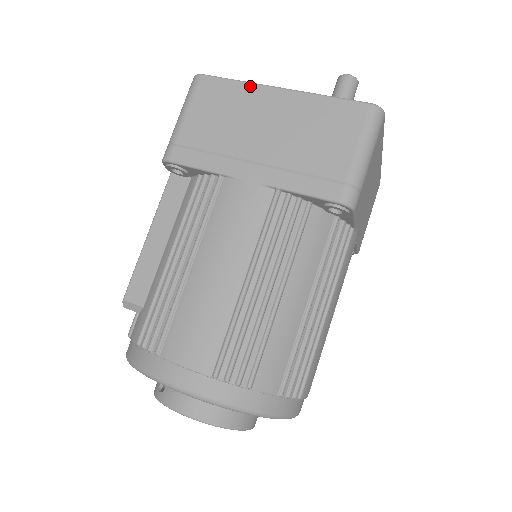
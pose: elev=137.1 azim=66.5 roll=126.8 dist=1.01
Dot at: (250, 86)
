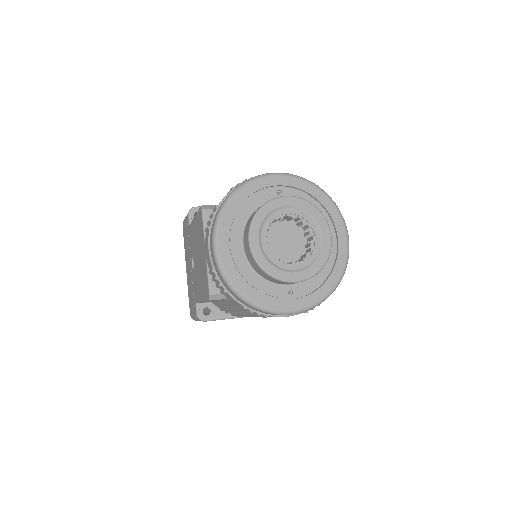
Dot at: occluded
